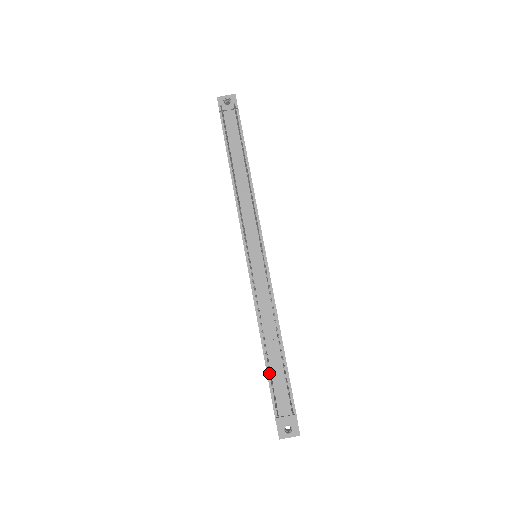
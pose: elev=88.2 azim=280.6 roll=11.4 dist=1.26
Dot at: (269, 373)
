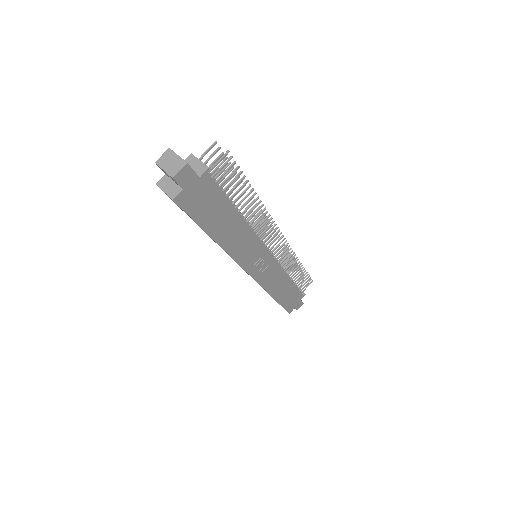
Dot at: occluded
